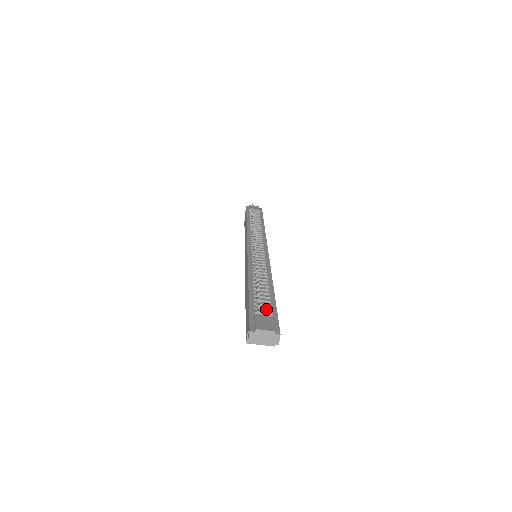
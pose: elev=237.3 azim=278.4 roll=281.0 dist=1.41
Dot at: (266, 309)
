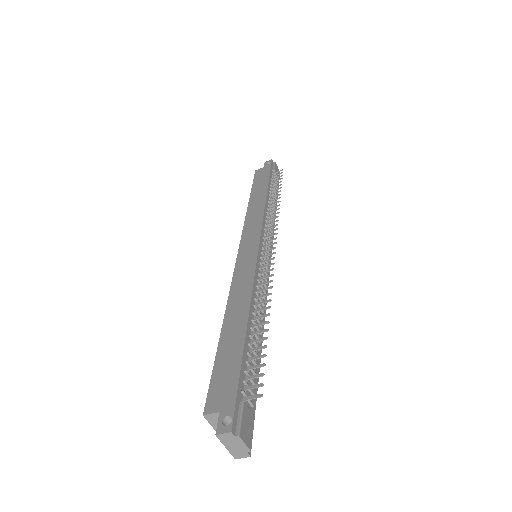
Dot at: (252, 391)
